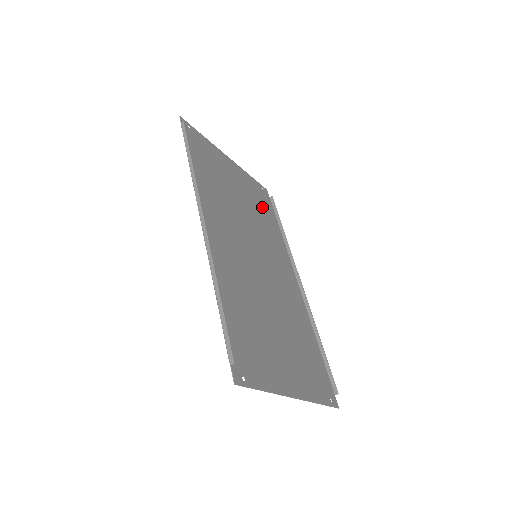
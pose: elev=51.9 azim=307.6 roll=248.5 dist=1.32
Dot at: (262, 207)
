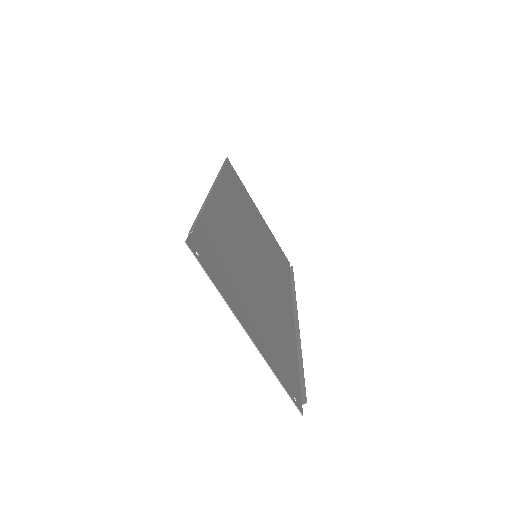
Dot at: (279, 258)
